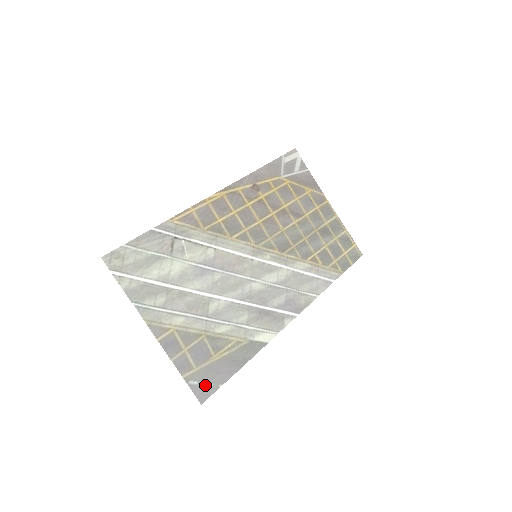
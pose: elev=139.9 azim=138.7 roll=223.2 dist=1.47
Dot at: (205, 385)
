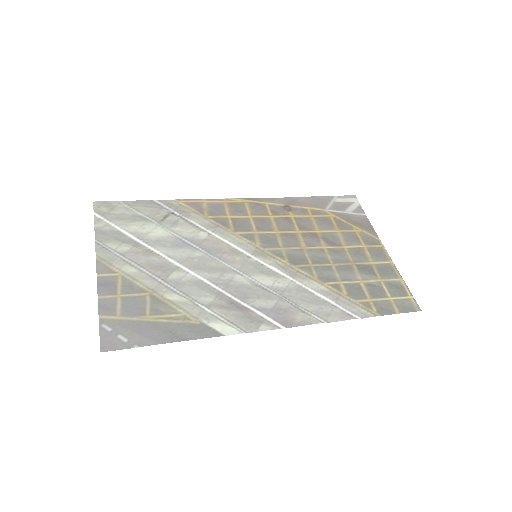
Dot at: (118, 337)
